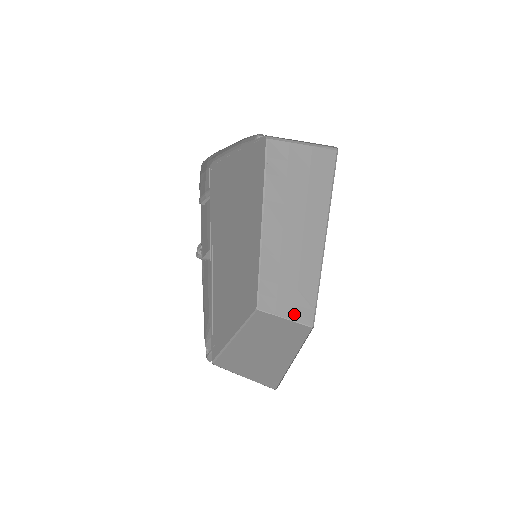
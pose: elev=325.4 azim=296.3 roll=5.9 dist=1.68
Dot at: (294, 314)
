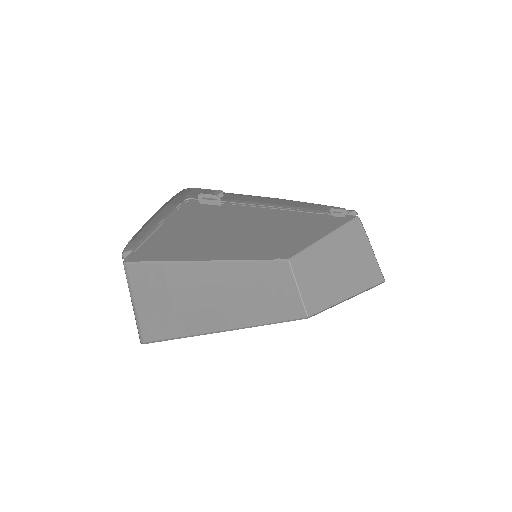
Dot at: occluded
